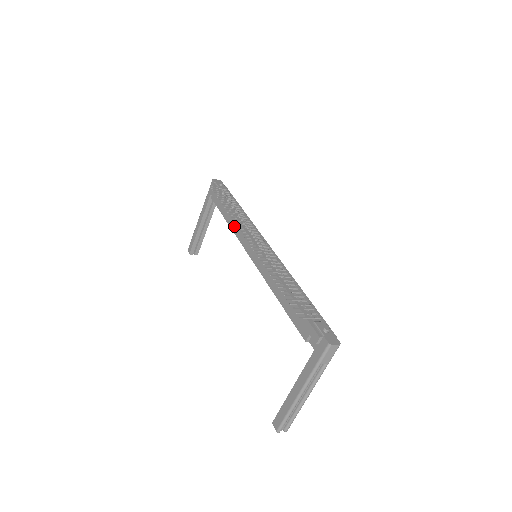
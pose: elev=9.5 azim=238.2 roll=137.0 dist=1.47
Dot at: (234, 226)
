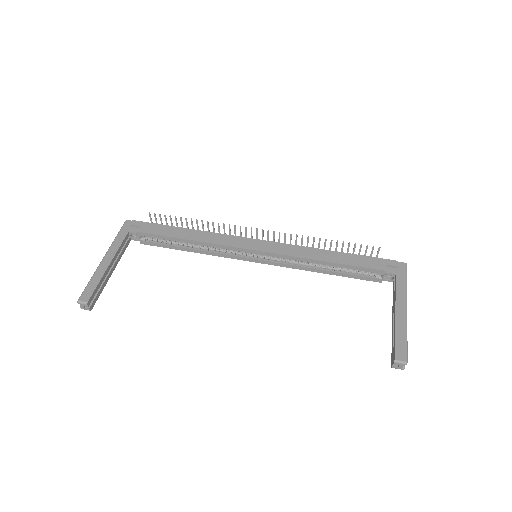
Dot at: (210, 238)
